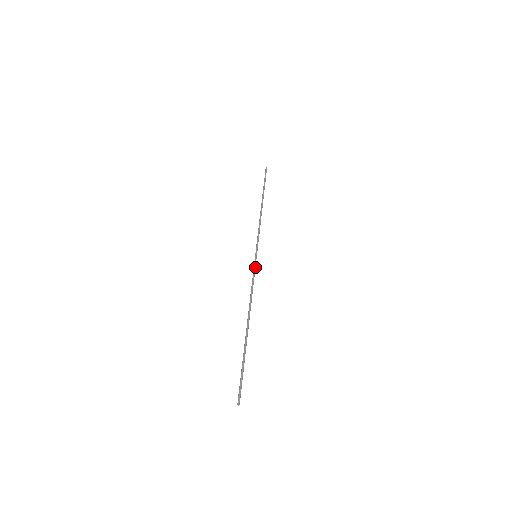
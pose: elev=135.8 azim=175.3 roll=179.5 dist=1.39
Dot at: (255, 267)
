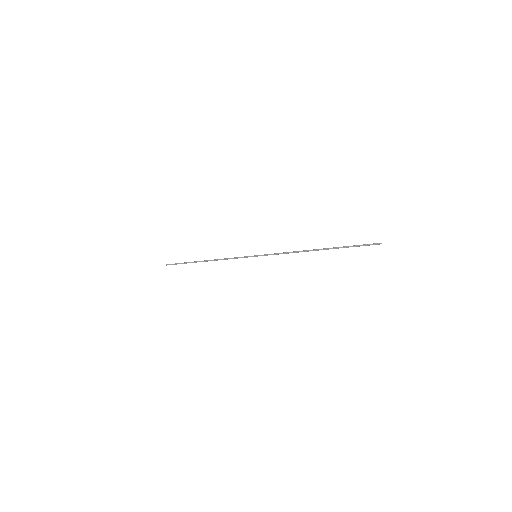
Dot at: (267, 254)
